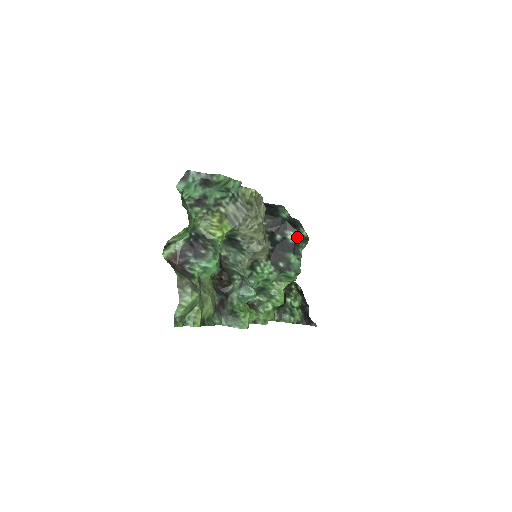
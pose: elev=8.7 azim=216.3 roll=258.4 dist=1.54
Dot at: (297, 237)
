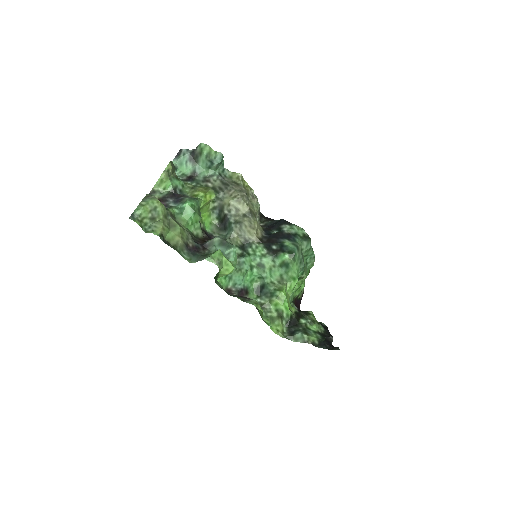
Dot at: (293, 228)
